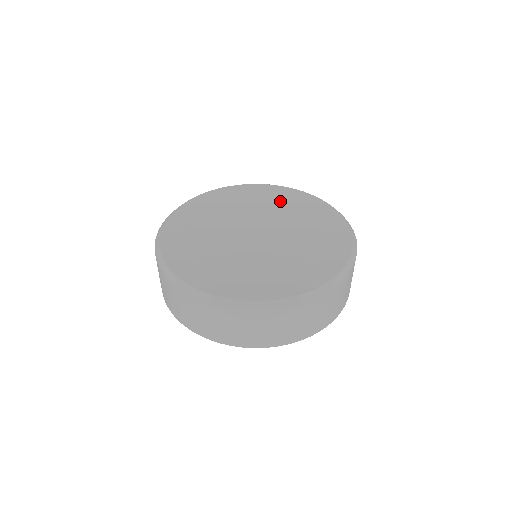
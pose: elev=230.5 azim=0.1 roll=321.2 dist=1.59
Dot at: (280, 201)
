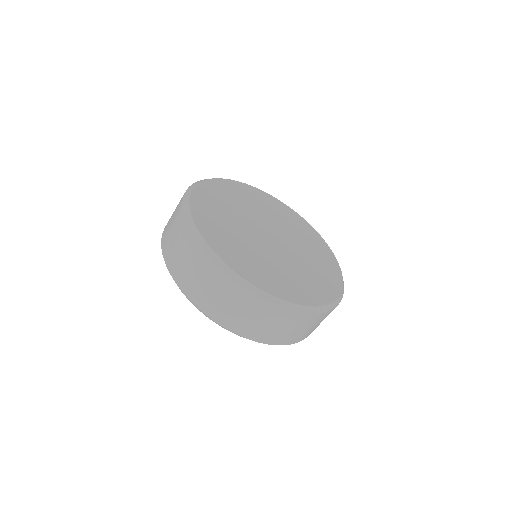
Dot at: (293, 223)
